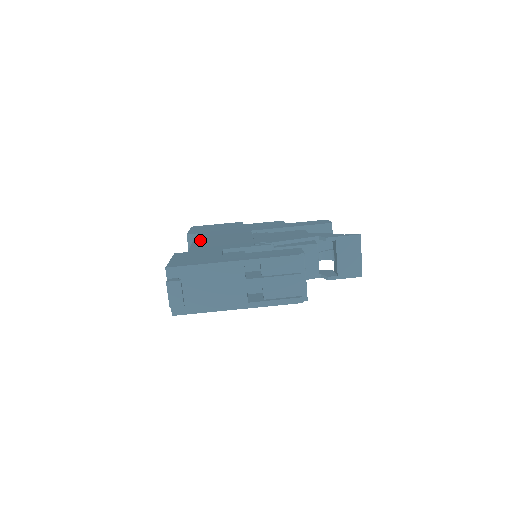
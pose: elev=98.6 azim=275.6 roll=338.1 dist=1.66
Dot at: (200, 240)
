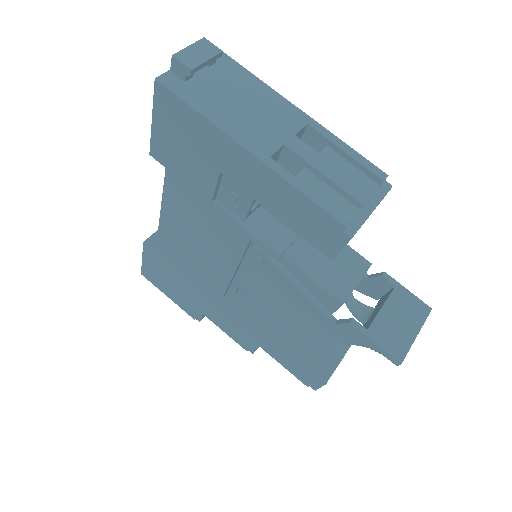
Dot at: occluded
